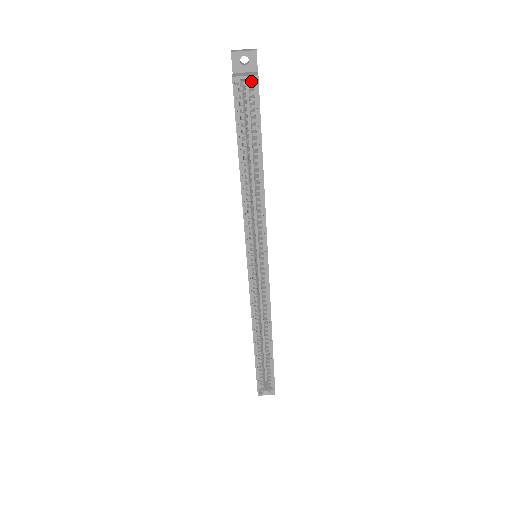
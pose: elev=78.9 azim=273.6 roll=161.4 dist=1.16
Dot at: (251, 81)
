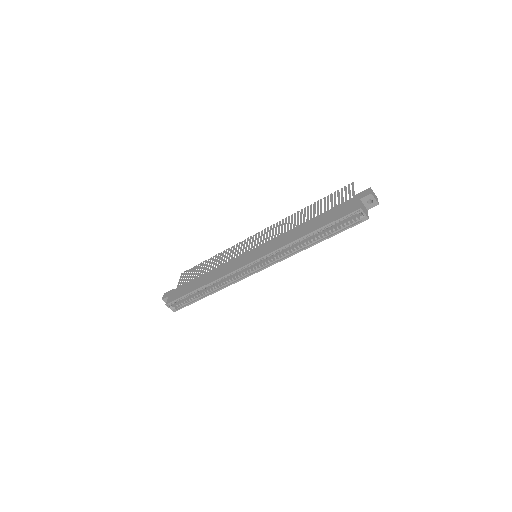
Dot at: (364, 217)
